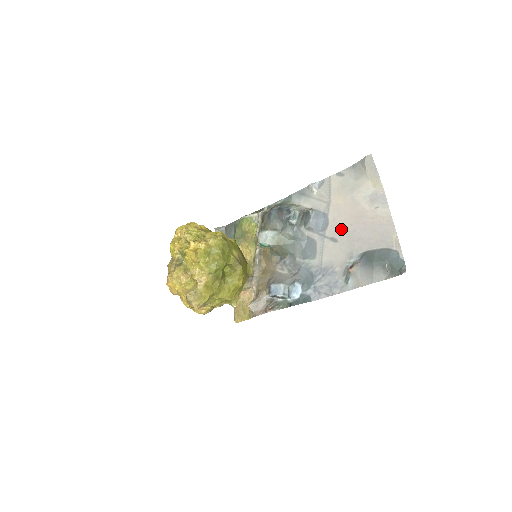
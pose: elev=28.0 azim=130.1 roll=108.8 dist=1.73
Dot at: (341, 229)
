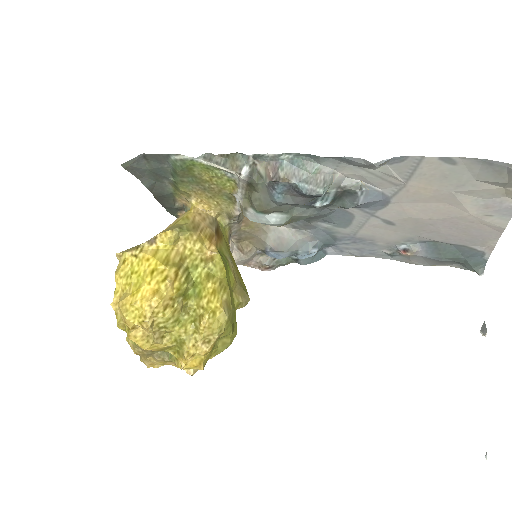
Dot at: (408, 218)
